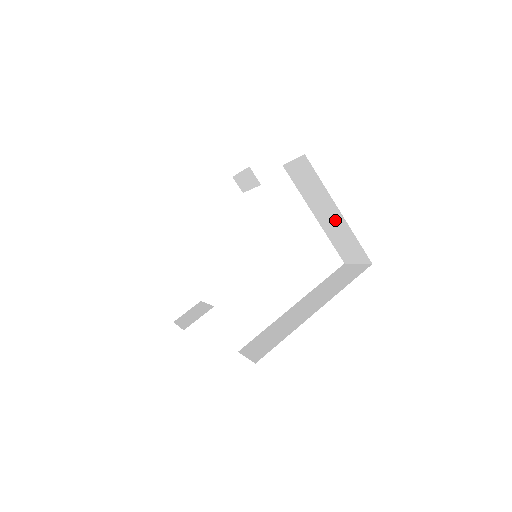
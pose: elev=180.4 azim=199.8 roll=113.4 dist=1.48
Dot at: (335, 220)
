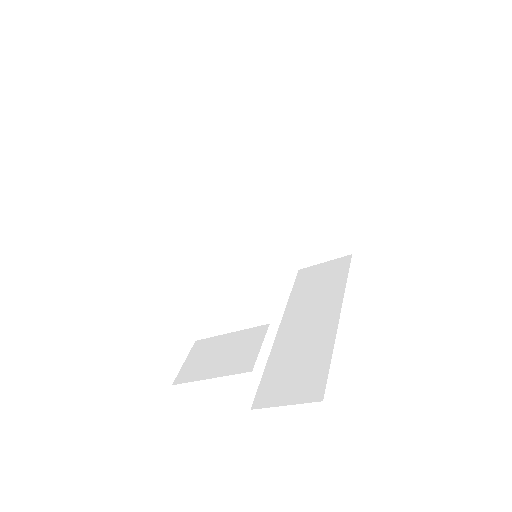
Dot at: (305, 209)
